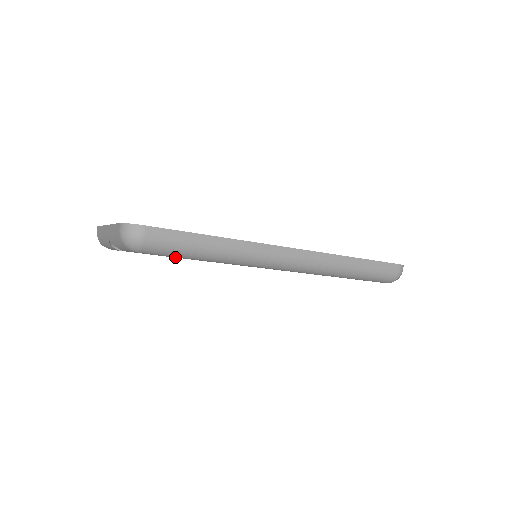
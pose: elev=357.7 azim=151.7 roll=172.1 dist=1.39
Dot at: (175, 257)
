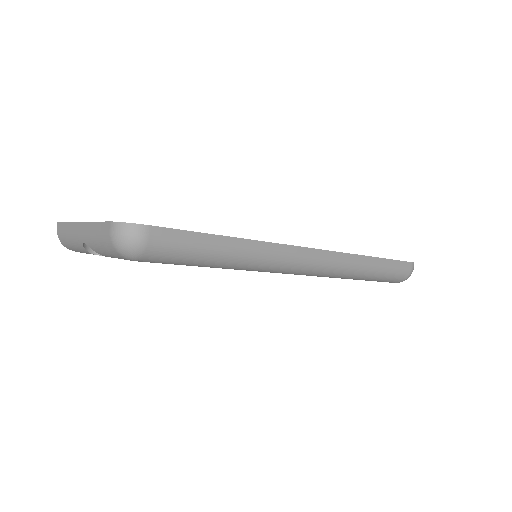
Dot at: (180, 264)
